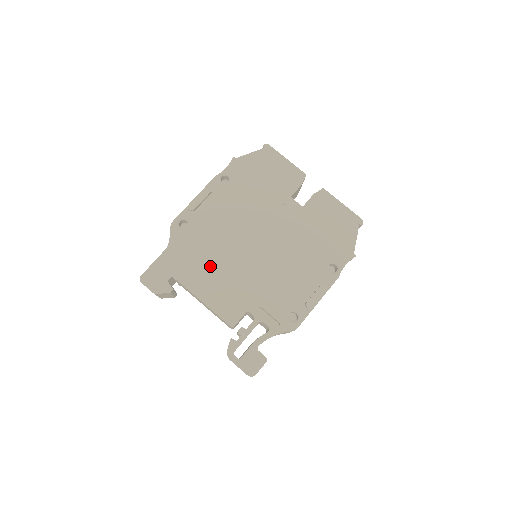
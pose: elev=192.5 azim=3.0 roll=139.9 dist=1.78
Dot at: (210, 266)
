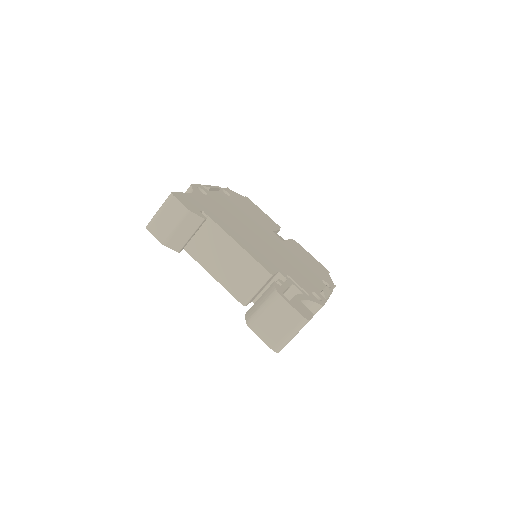
Dot at: (234, 226)
